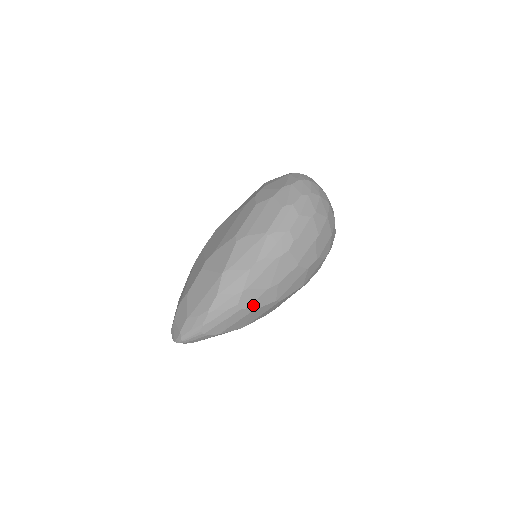
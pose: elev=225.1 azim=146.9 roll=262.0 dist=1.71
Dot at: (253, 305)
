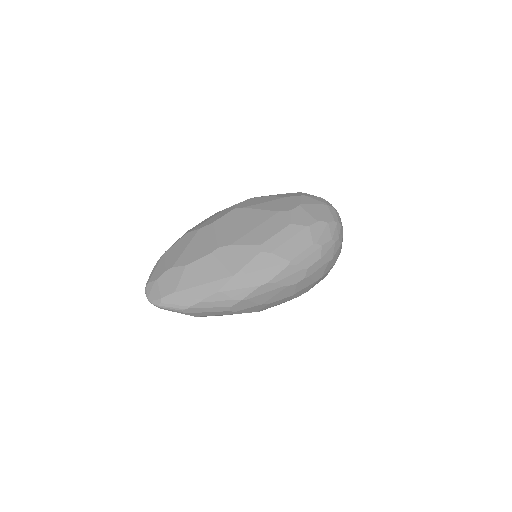
Dot at: (240, 311)
